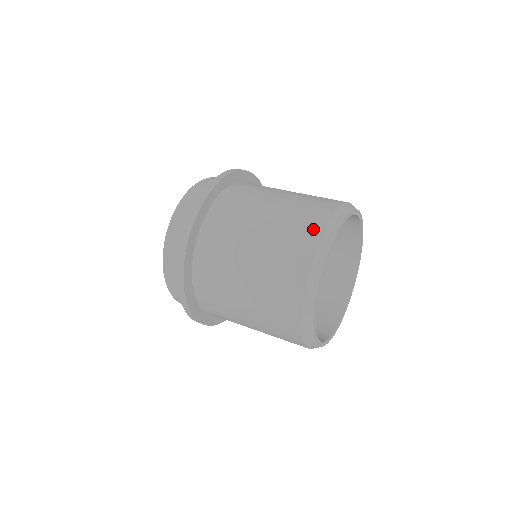
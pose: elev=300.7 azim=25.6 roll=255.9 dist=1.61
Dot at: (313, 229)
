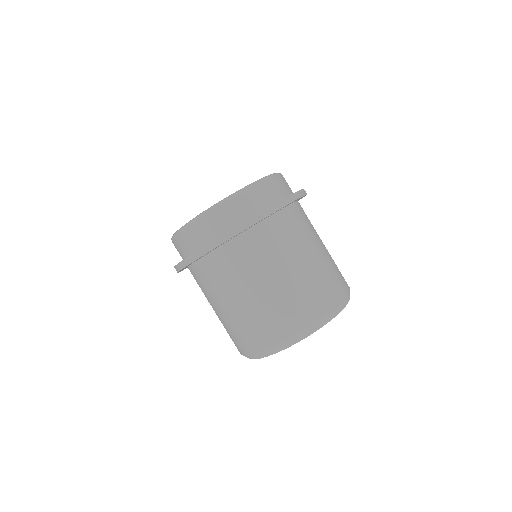
Dot at: (329, 301)
